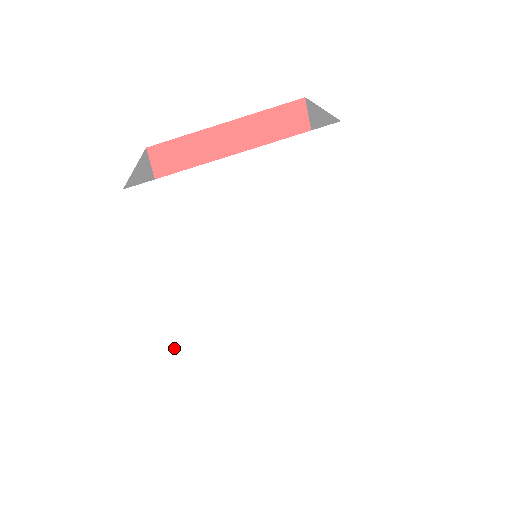
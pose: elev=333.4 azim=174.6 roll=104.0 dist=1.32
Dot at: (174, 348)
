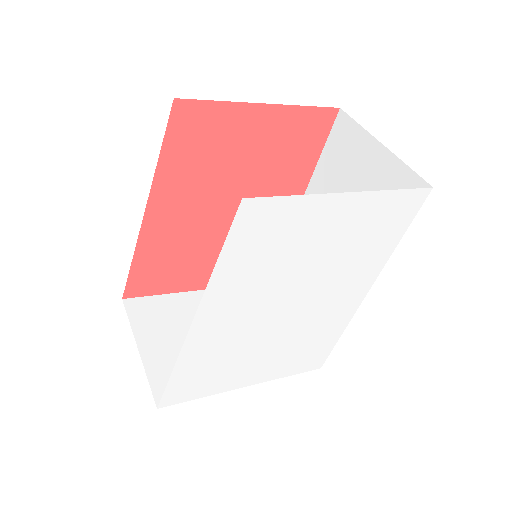
Dot at: (181, 353)
